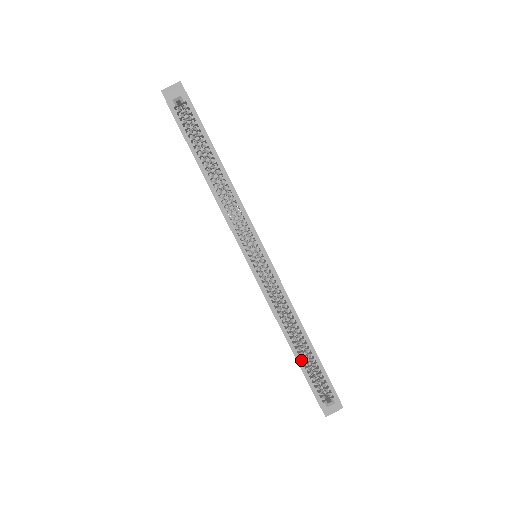
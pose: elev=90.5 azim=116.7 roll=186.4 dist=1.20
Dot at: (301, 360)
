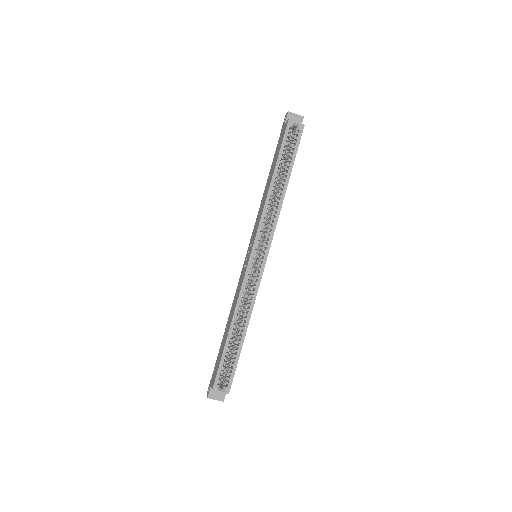
Dot at: (229, 344)
